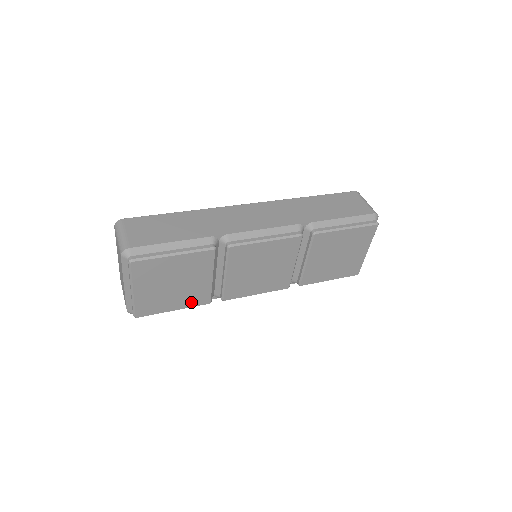
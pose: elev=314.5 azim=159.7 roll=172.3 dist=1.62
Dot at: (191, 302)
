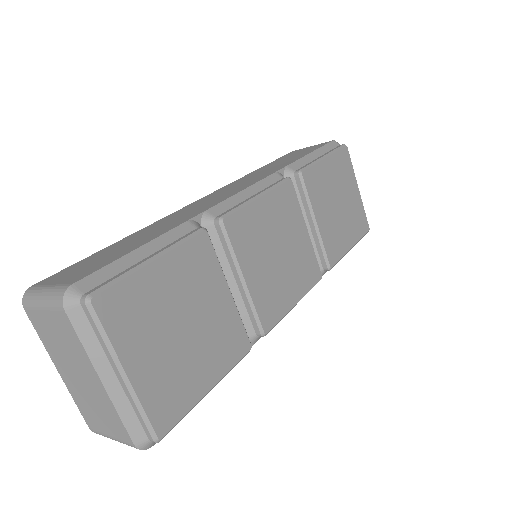
Dot at: (226, 358)
